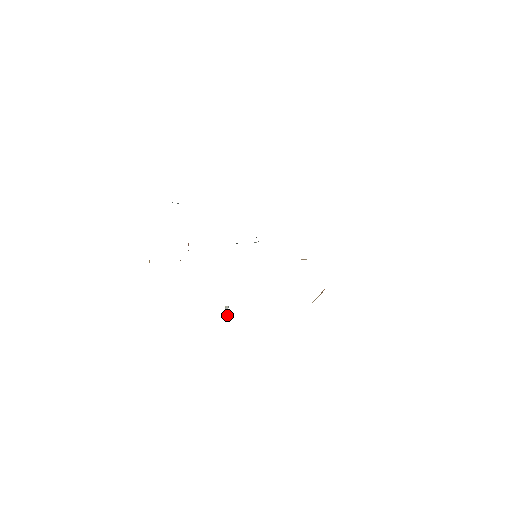
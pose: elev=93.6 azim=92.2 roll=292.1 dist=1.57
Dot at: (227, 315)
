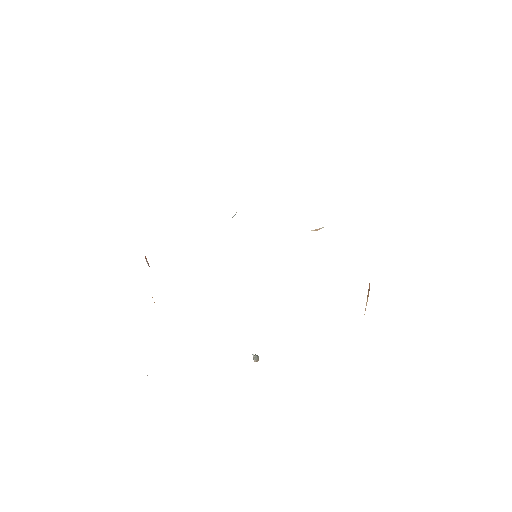
Dot at: (257, 361)
